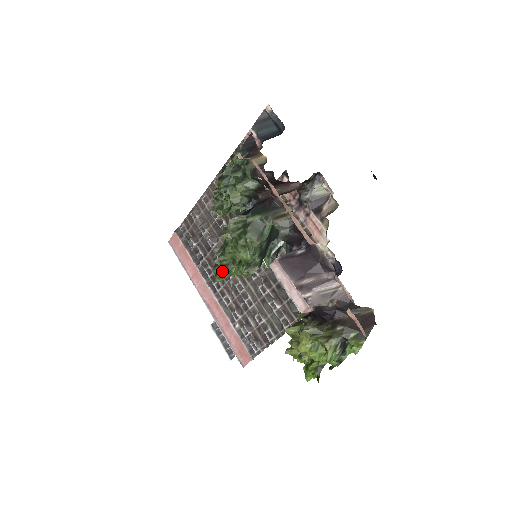
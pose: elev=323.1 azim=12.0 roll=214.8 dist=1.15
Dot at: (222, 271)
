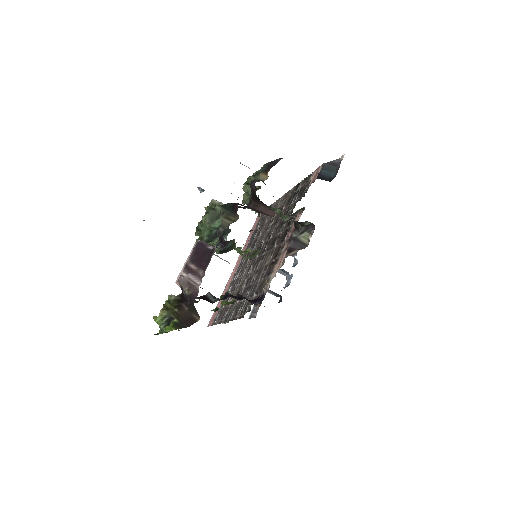
Dot at: occluded
